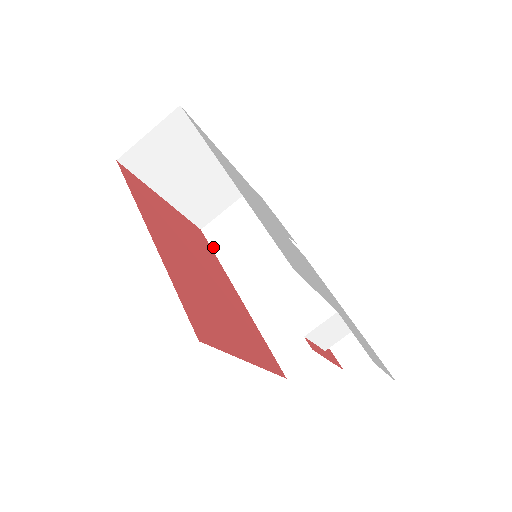
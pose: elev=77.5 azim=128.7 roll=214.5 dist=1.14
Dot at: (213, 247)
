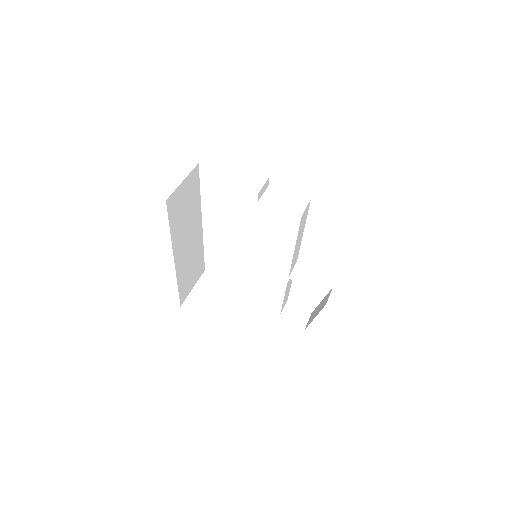
Dot at: occluded
